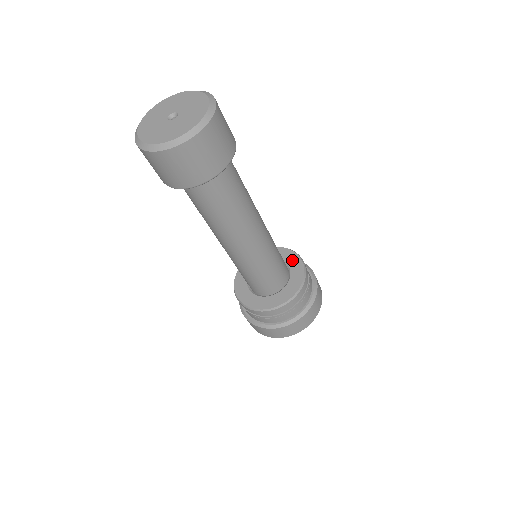
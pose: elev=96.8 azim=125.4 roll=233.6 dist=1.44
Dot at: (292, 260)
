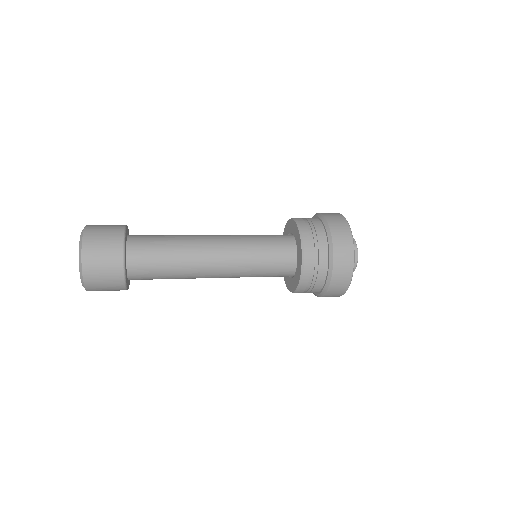
Dot at: (290, 227)
